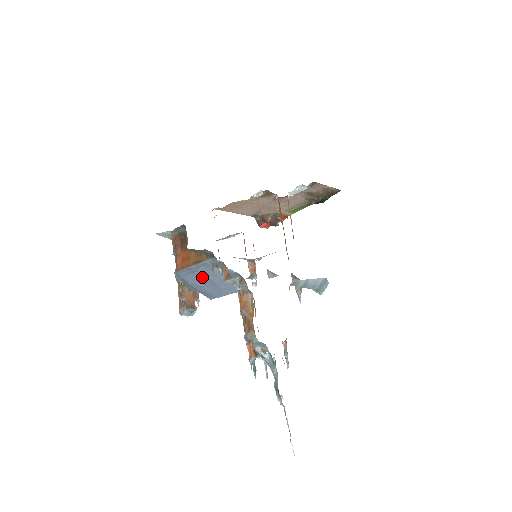
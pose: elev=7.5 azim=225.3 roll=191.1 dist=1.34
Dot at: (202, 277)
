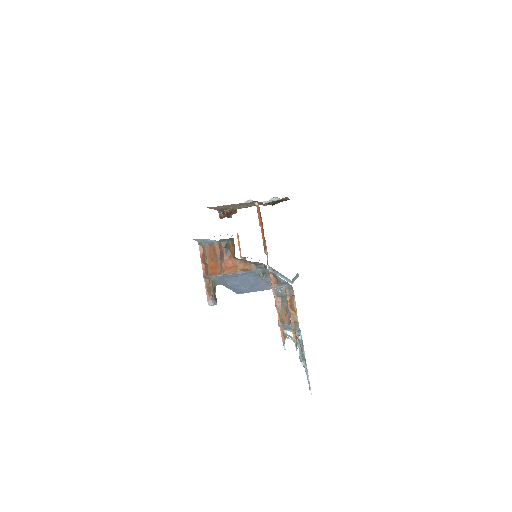
Dot at: (244, 280)
